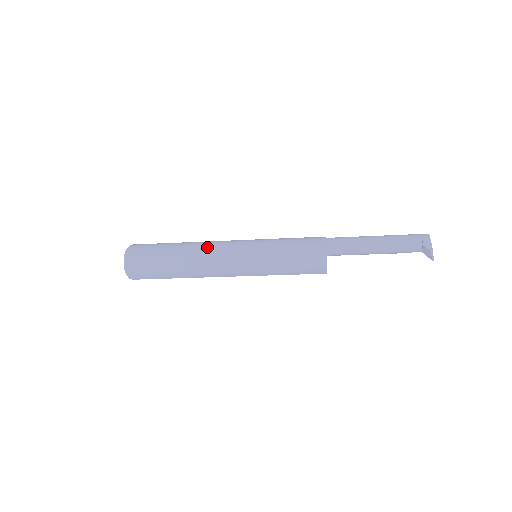
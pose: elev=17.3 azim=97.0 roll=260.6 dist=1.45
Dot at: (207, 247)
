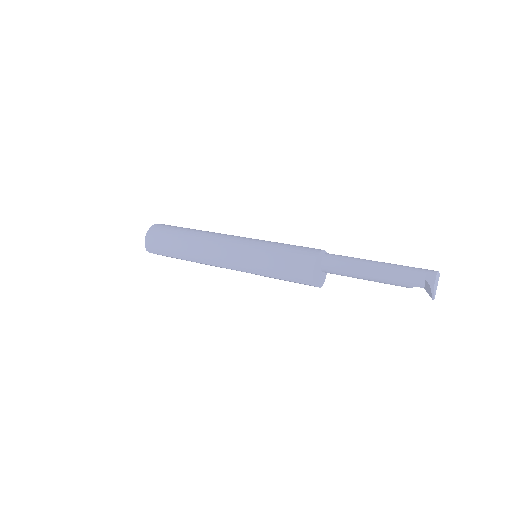
Dot at: (214, 235)
